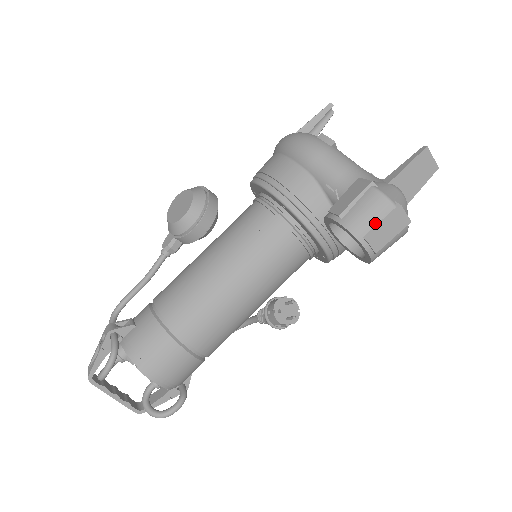
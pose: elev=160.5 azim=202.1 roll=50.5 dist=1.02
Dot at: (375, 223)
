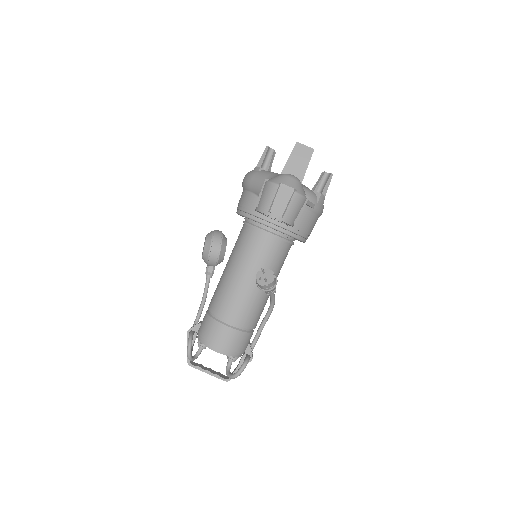
Dot at: (271, 200)
